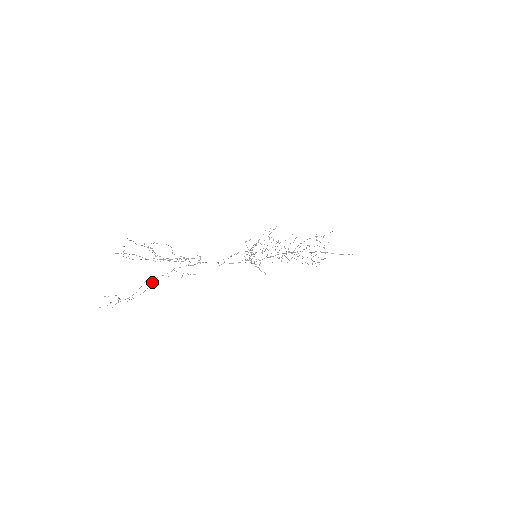
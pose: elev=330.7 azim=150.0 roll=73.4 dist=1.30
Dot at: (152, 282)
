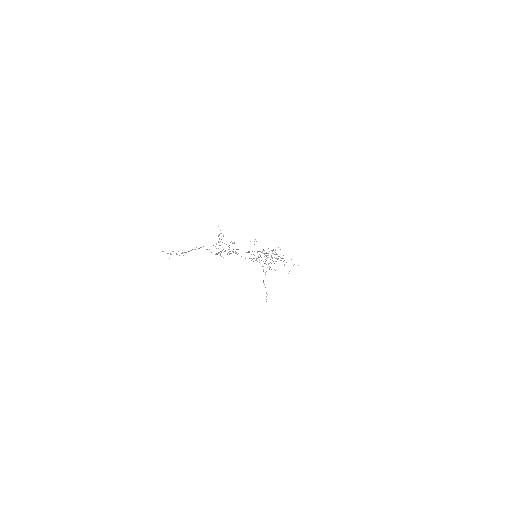
Dot at: (199, 248)
